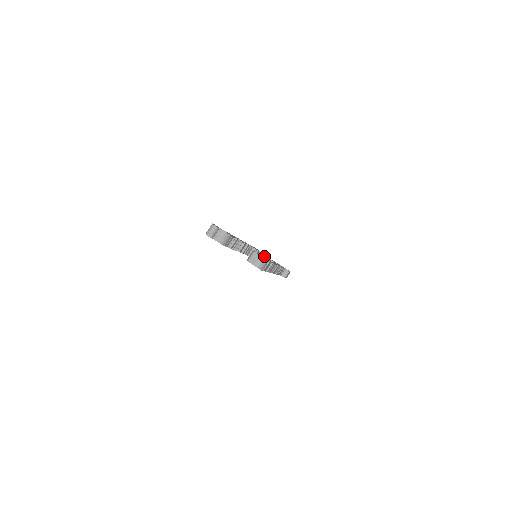
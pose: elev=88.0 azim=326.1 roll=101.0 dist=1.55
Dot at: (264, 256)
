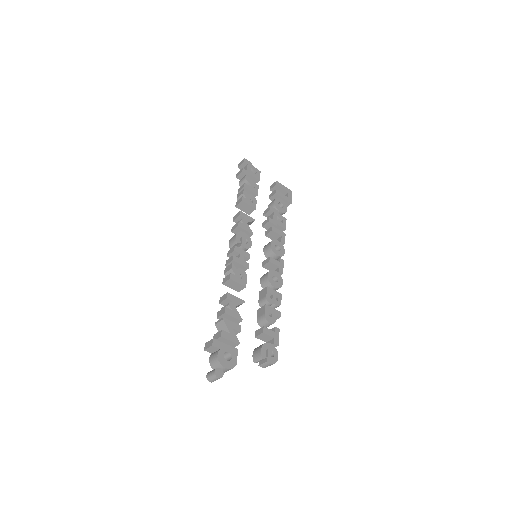
Dot at: (268, 279)
